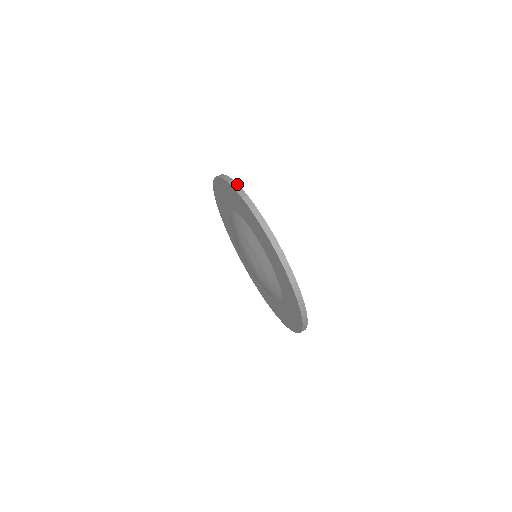
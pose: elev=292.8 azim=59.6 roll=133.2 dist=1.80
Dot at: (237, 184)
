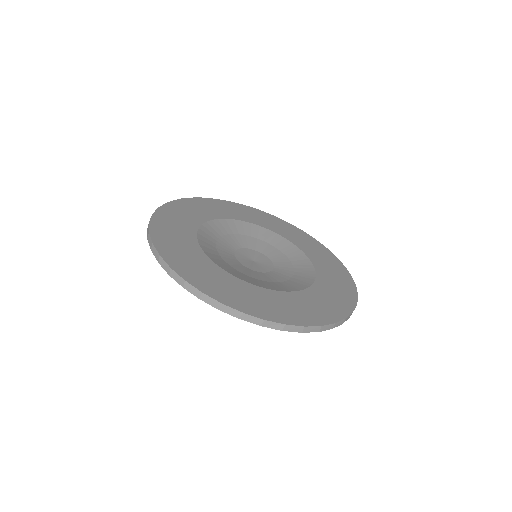
Dot at: (236, 311)
